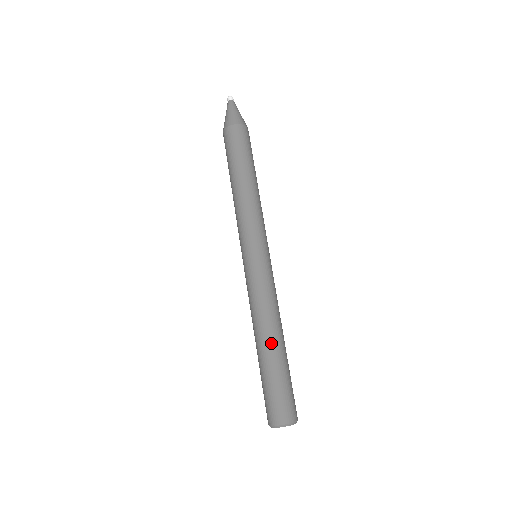
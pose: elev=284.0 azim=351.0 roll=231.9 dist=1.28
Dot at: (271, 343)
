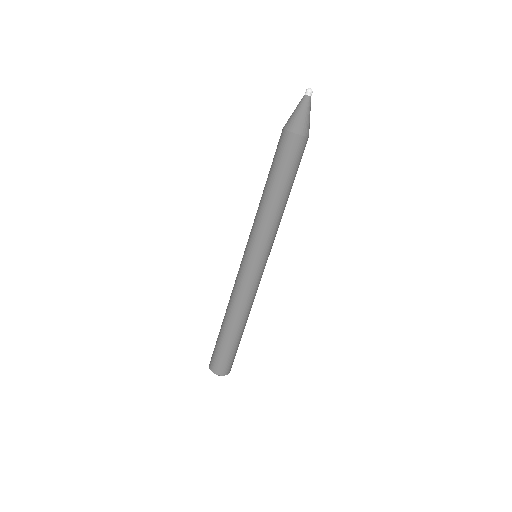
Dot at: (233, 327)
